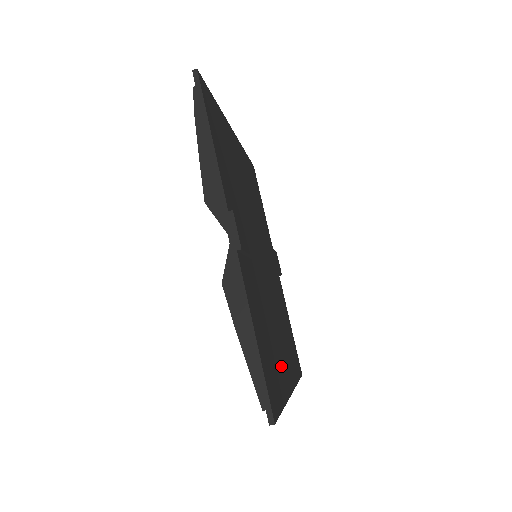
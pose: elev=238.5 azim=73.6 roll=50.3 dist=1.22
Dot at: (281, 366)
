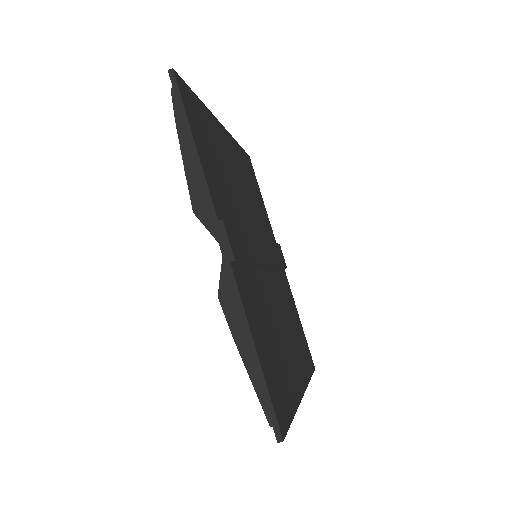
Dot at: (289, 371)
